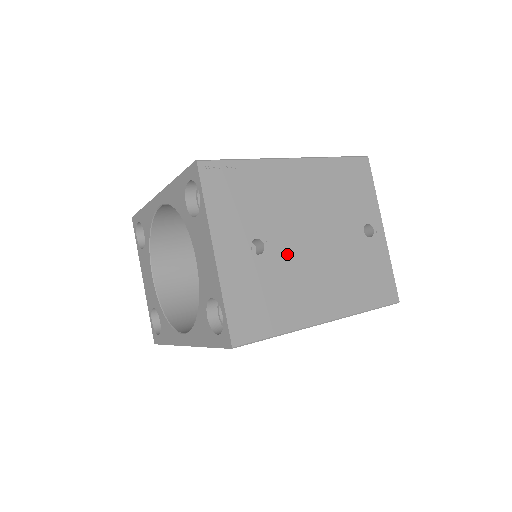
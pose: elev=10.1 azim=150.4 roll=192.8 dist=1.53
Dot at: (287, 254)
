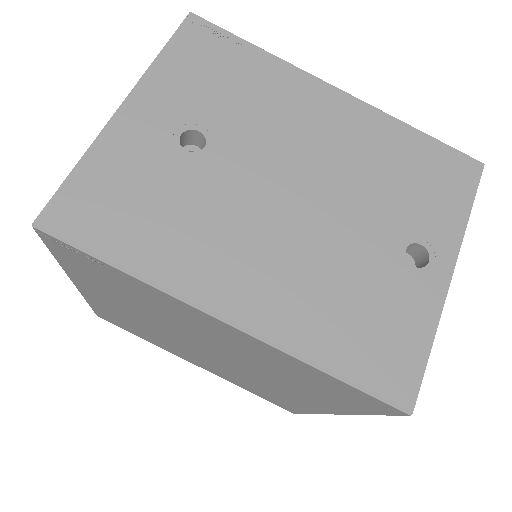
Dot at: (233, 181)
